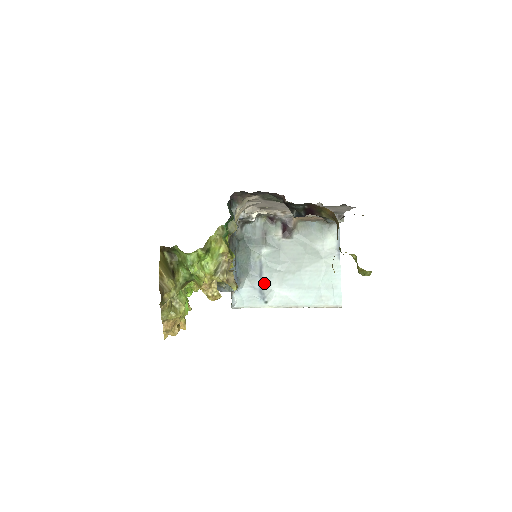
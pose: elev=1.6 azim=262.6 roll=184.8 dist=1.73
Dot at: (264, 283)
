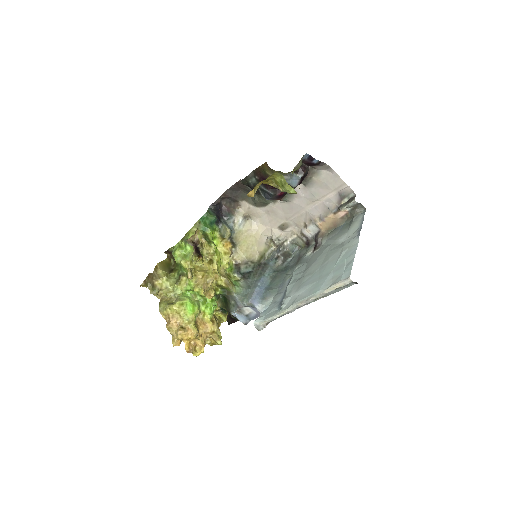
Dot at: (286, 294)
